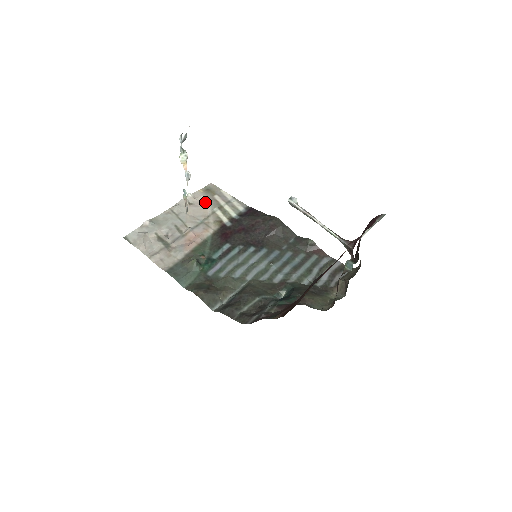
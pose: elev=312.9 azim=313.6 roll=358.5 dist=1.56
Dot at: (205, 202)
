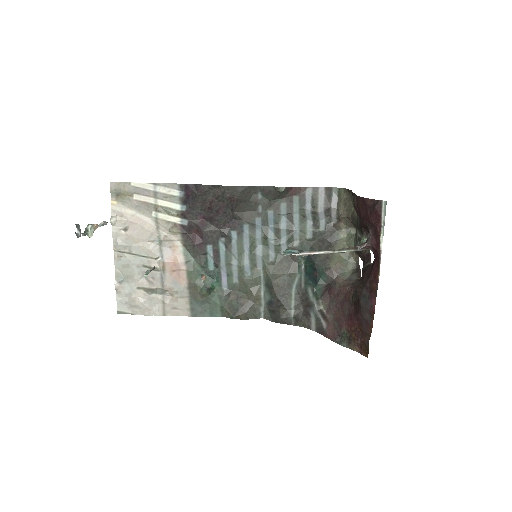
Dot at: (135, 214)
